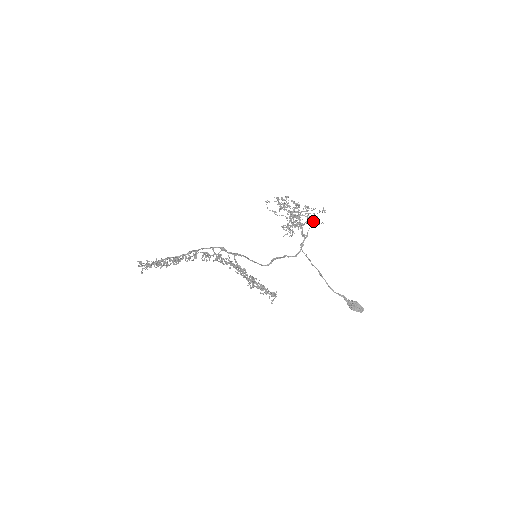
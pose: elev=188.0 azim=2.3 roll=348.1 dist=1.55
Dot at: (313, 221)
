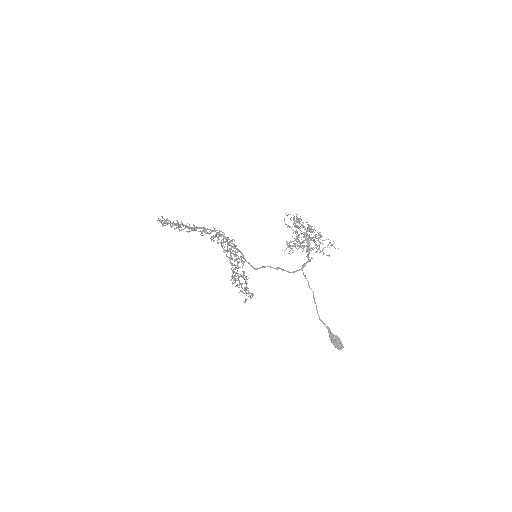
Dot at: (323, 249)
